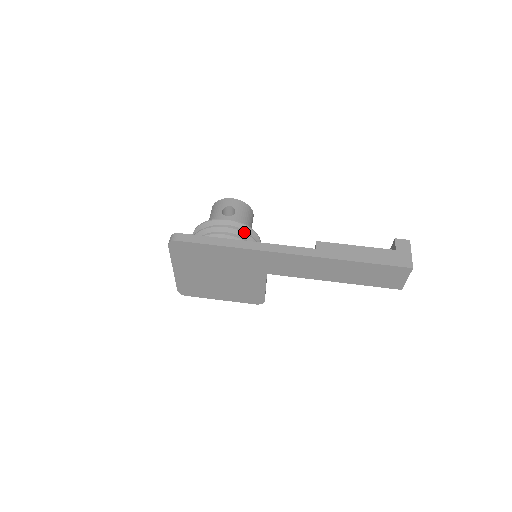
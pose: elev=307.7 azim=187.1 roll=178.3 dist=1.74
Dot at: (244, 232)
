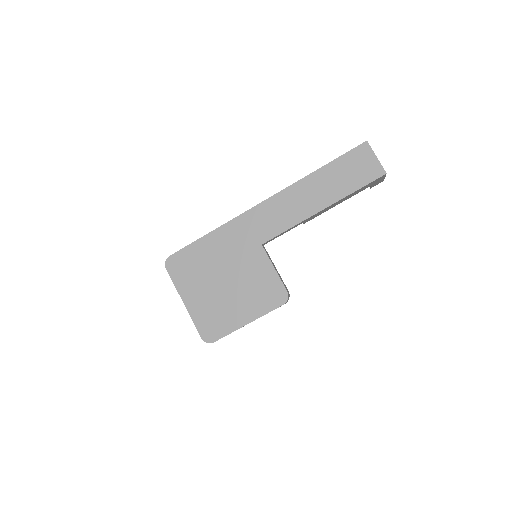
Dot at: occluded
